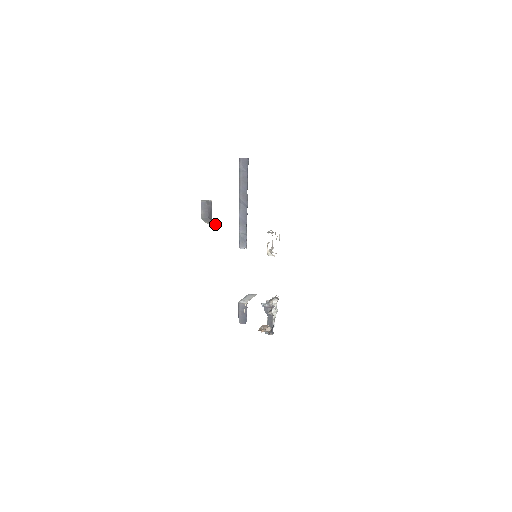
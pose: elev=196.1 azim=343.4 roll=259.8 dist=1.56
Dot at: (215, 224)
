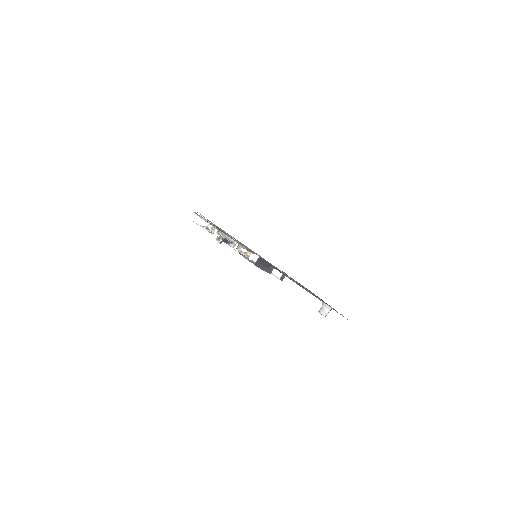
Dot at: occluded
